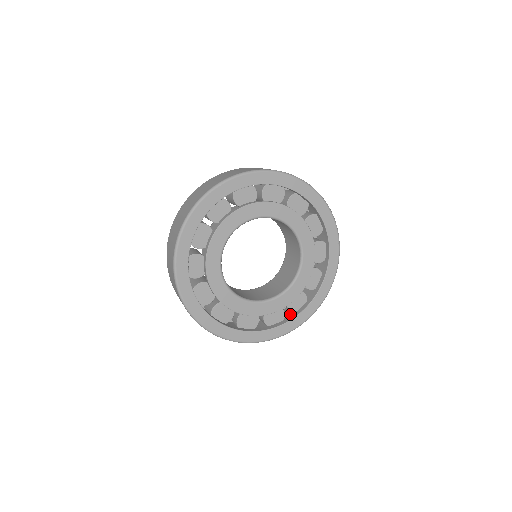
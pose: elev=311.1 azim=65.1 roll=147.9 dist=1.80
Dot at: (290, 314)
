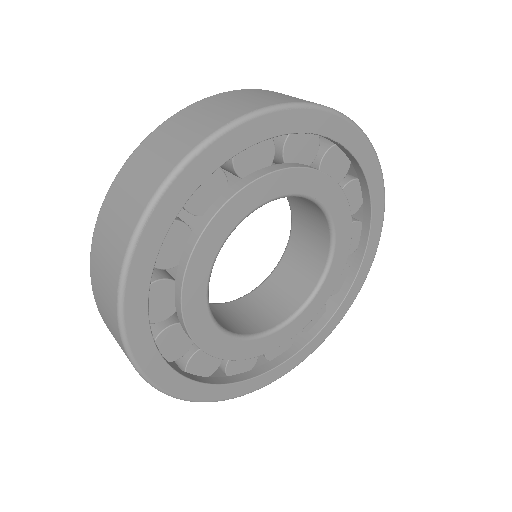
Dot at: occluded
